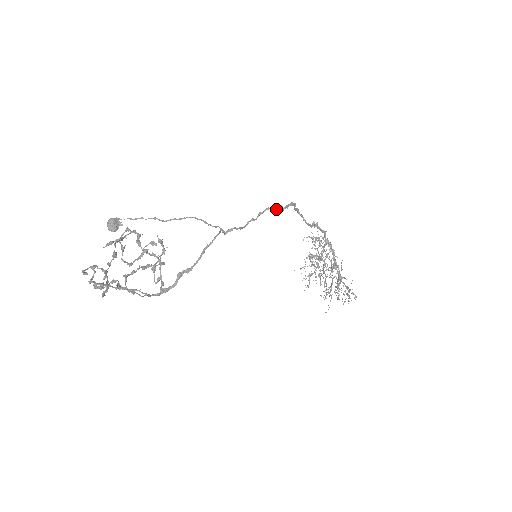
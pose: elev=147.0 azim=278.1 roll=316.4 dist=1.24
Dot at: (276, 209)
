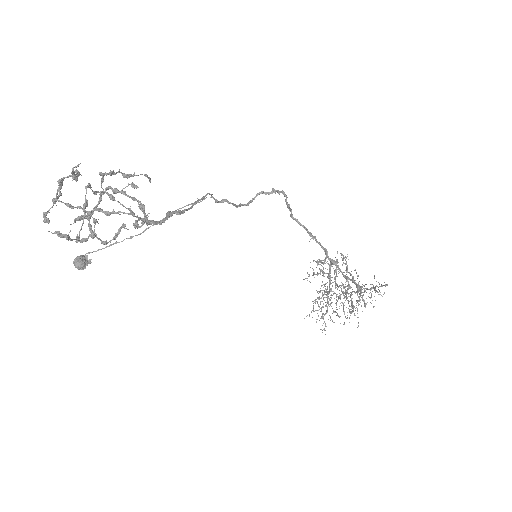
Dot at: (267, 192)
